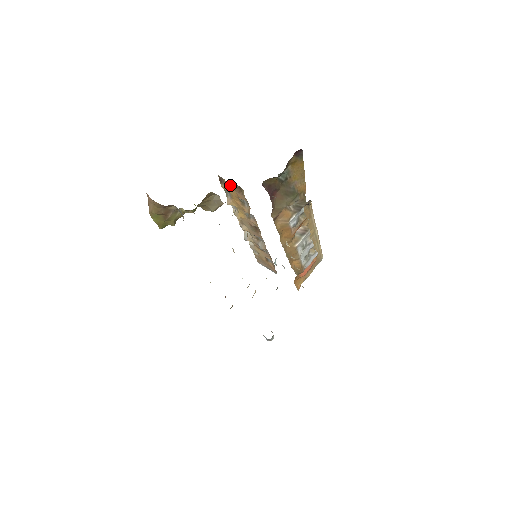
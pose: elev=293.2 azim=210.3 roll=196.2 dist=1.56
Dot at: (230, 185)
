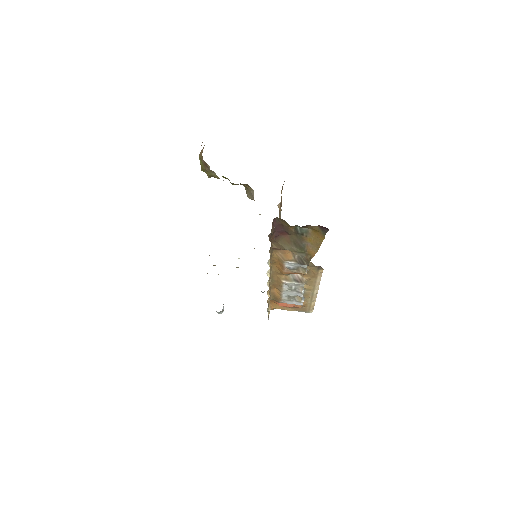
Dot at: (281, 196)
